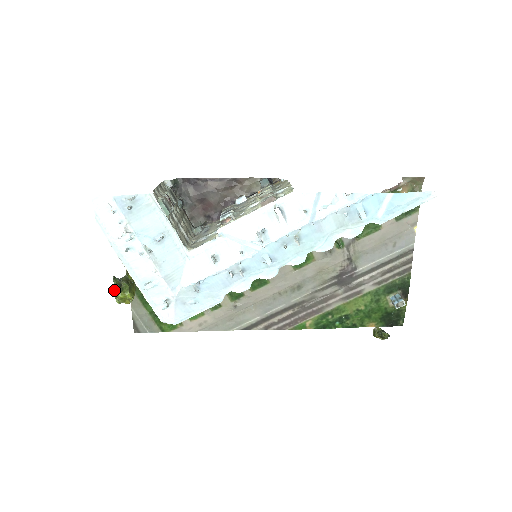
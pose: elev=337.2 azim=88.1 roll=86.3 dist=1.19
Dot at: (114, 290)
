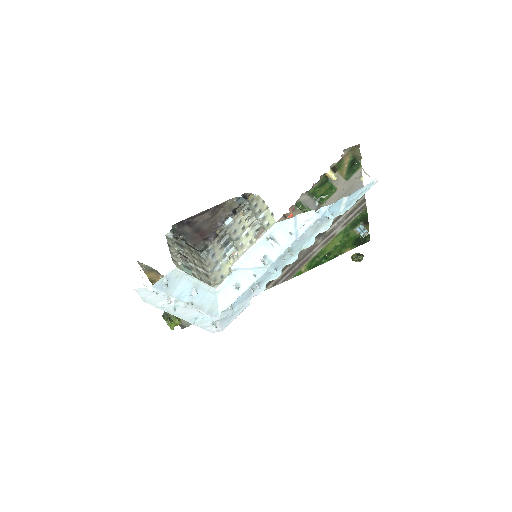
Dot at: (167, 324)
